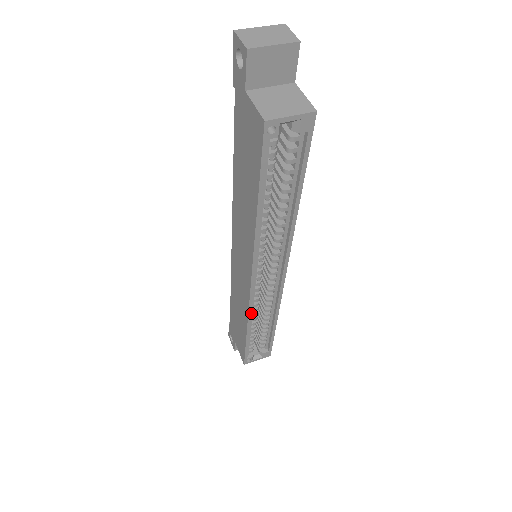
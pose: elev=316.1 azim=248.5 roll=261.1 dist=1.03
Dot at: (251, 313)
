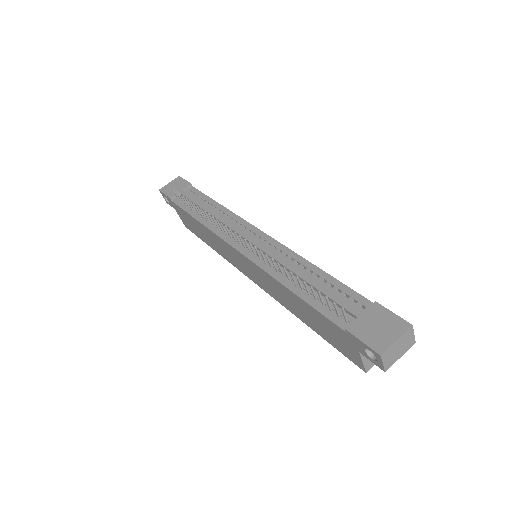
Dot at: occluded
